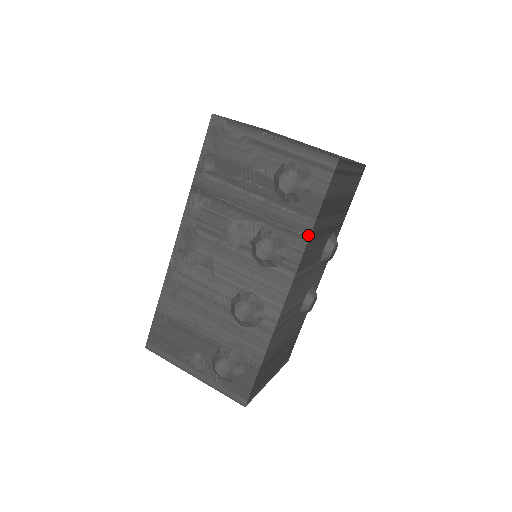
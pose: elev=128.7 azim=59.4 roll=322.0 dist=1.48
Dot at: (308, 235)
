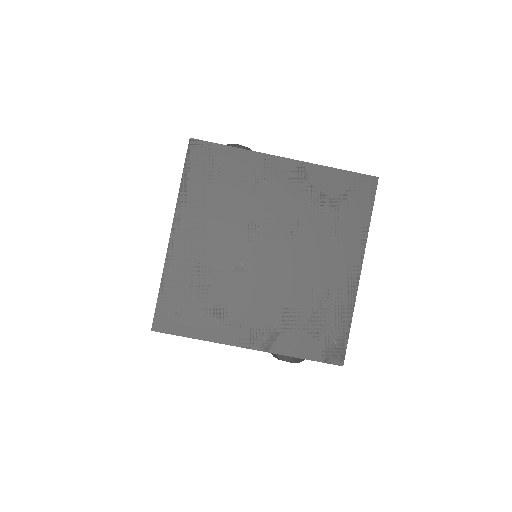
Dot at: occluded
